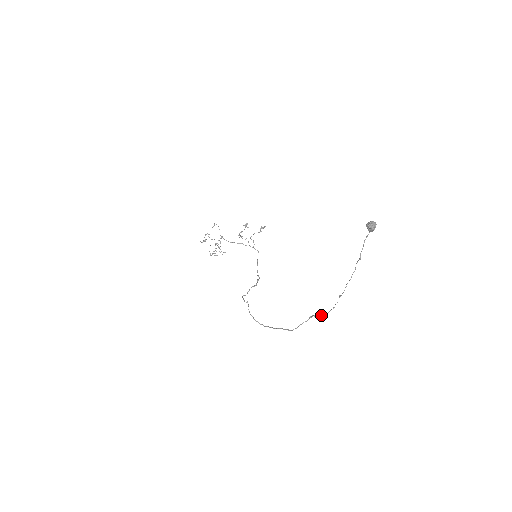
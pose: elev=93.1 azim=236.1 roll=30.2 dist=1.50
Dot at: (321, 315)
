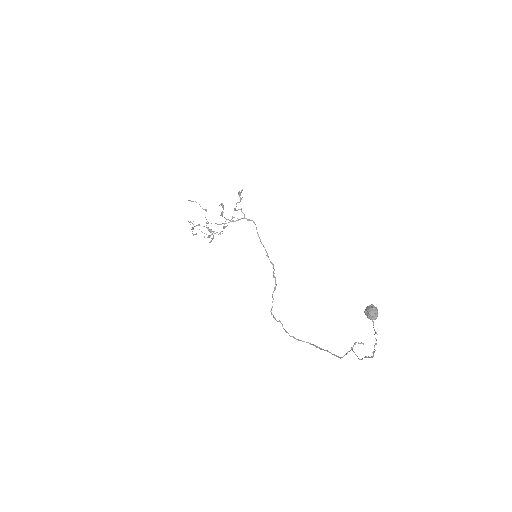
Dot at: (362, 359)
